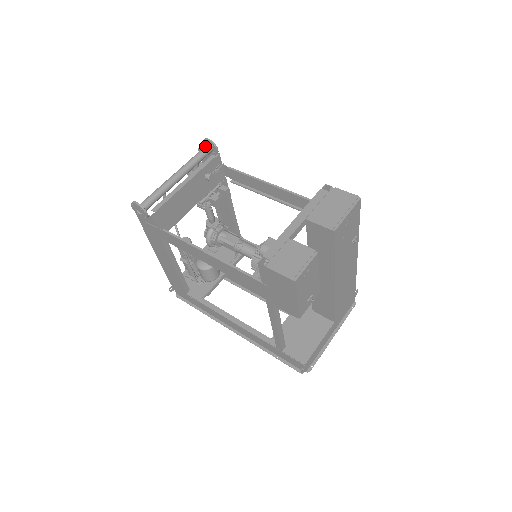
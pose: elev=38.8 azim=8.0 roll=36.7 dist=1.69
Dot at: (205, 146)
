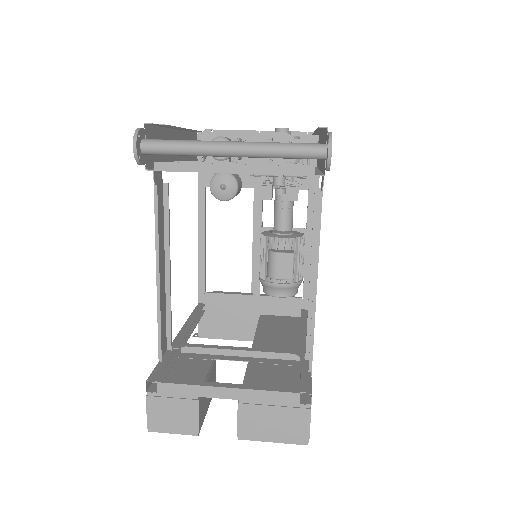
Dot at: (320, 148)
